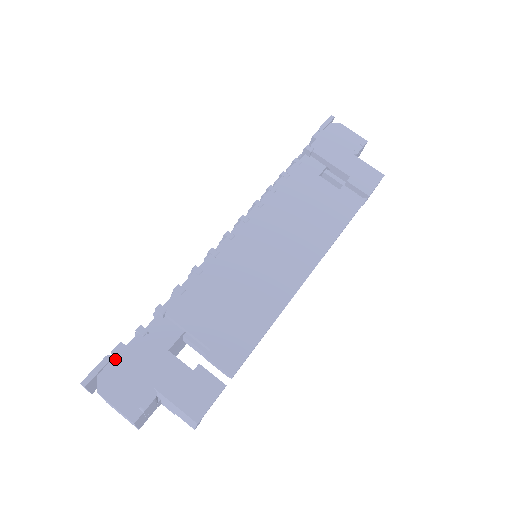
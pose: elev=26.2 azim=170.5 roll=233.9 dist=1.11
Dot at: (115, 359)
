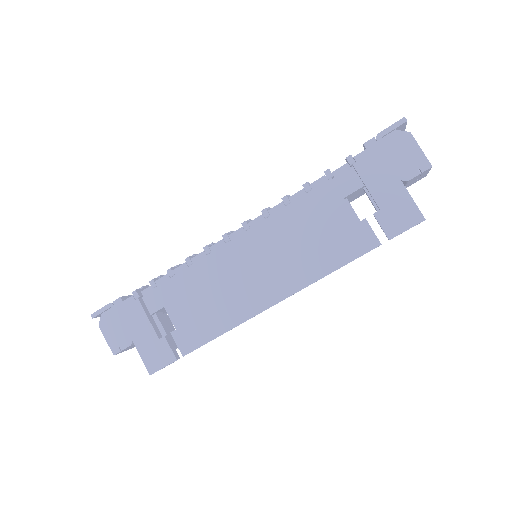
Dot at: (114, 308)
